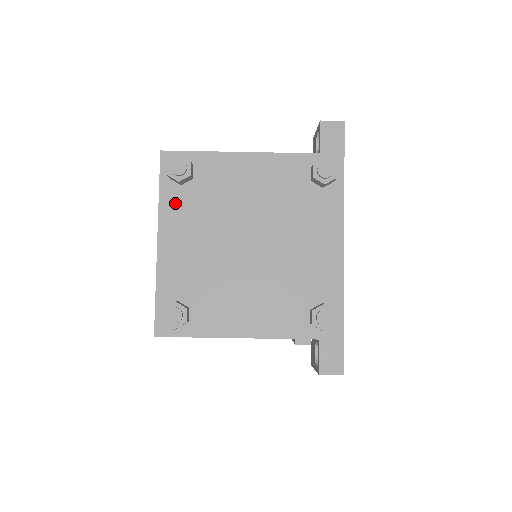
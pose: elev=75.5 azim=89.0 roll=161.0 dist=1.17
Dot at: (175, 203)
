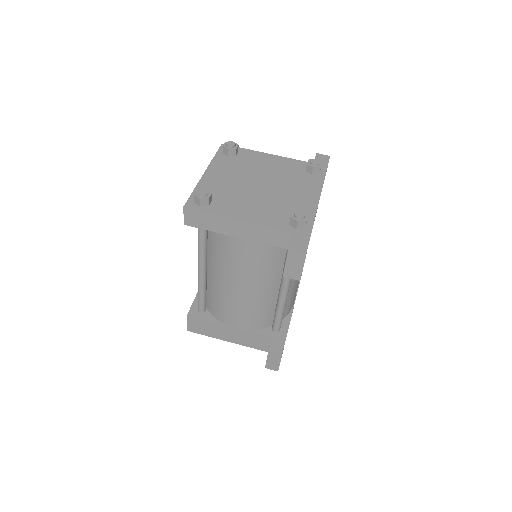
Dot at: (222, 161)
